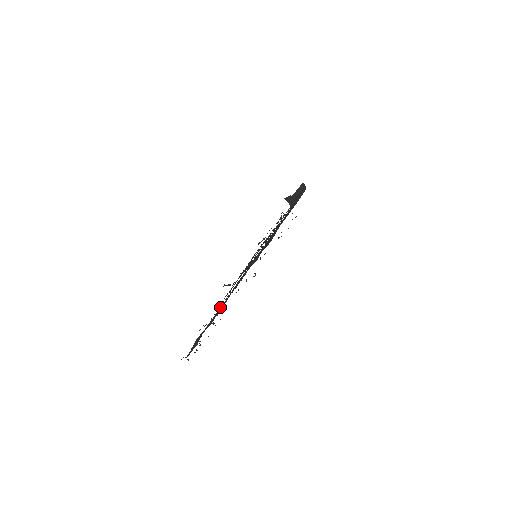
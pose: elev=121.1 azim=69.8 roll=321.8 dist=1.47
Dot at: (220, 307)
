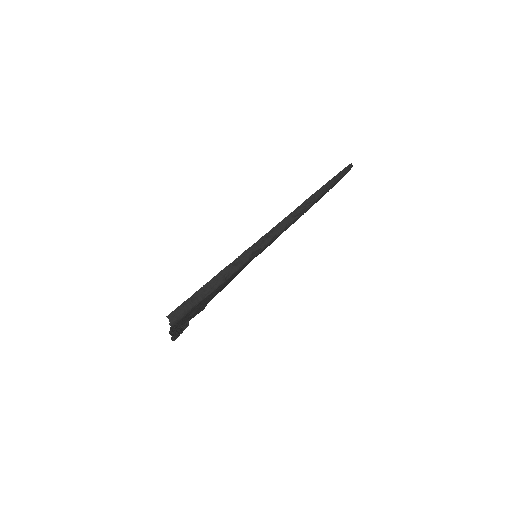
Dot at: (226, 285)
